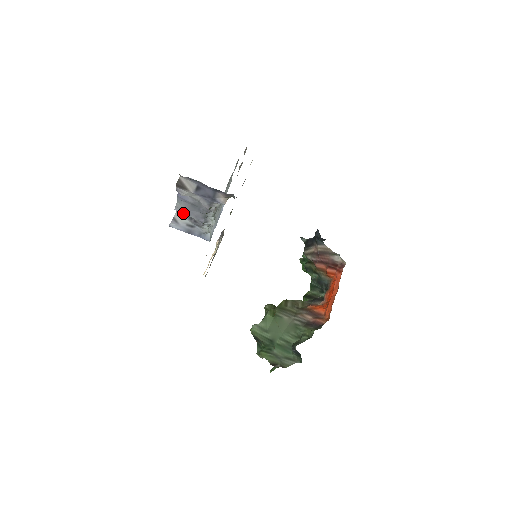
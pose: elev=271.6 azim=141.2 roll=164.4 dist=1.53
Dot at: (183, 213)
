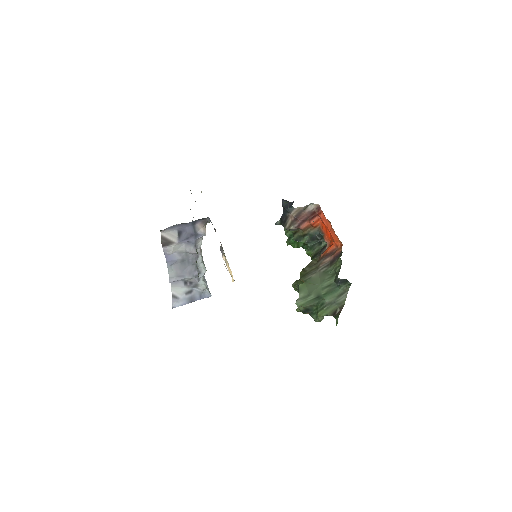
Dot at: (177, 282)
